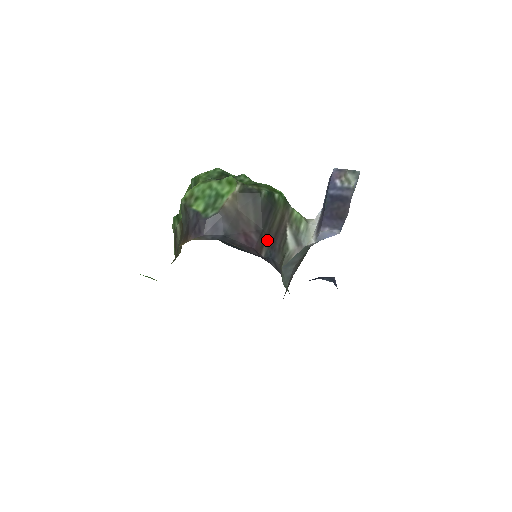
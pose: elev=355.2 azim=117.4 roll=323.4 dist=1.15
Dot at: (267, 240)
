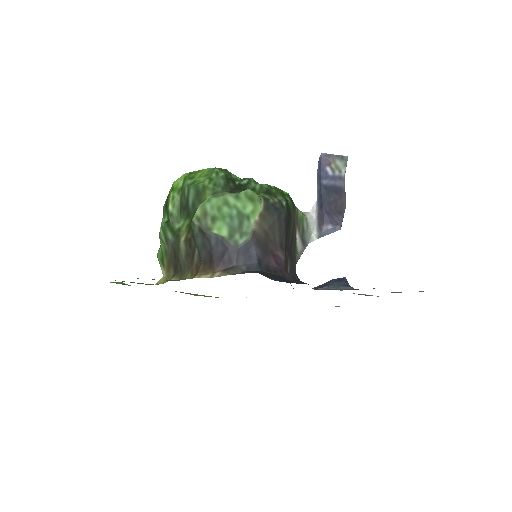
Dot at: (288, 253)
